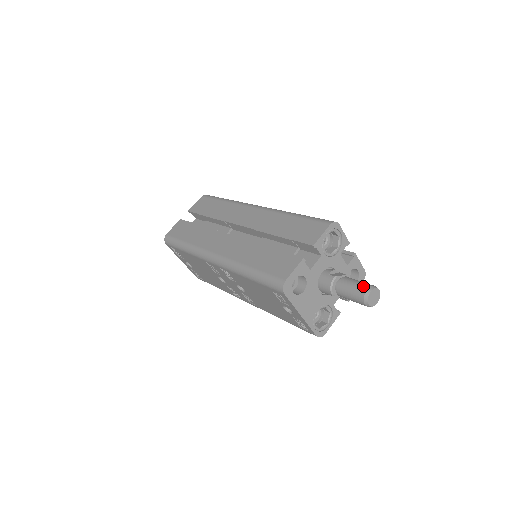
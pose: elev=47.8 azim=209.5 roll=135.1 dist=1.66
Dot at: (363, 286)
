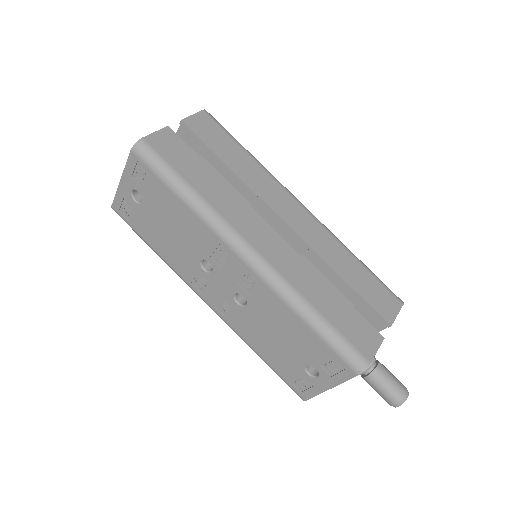
Dot at: (402, 386)
